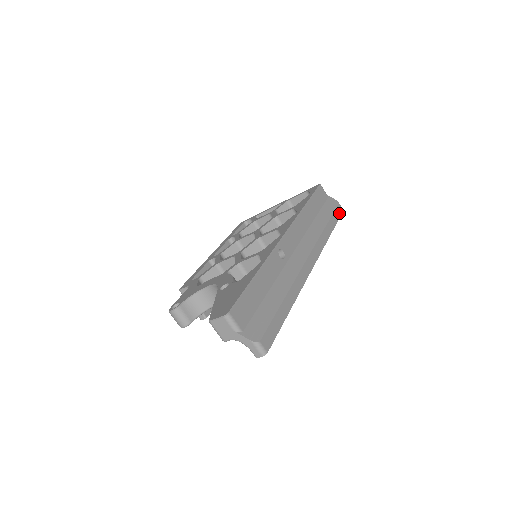
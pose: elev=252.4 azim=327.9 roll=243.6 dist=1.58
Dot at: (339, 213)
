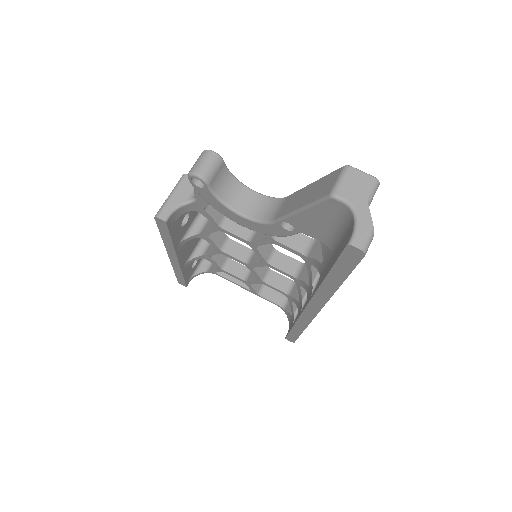
Dot at: occluded
